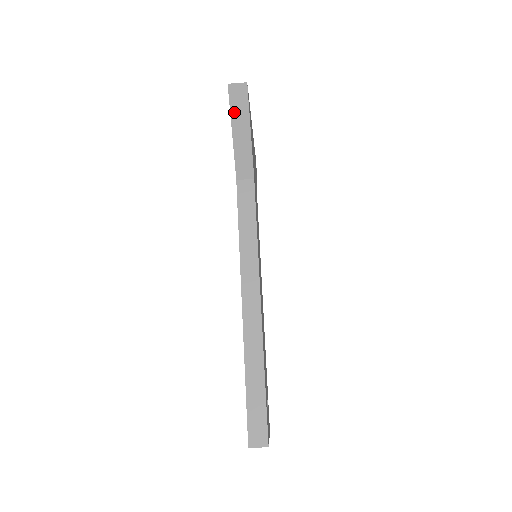
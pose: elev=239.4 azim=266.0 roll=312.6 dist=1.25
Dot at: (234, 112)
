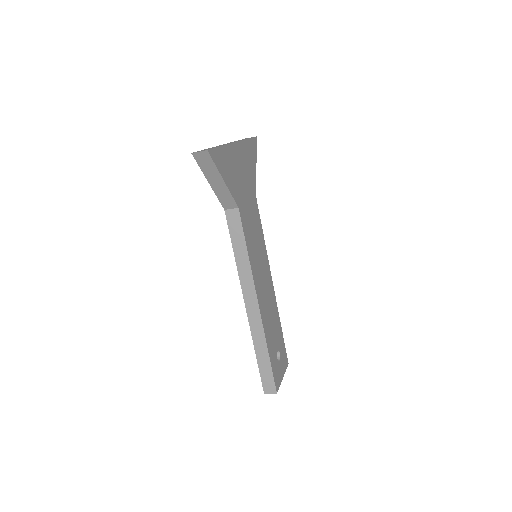
Dot at: (204, 170)
